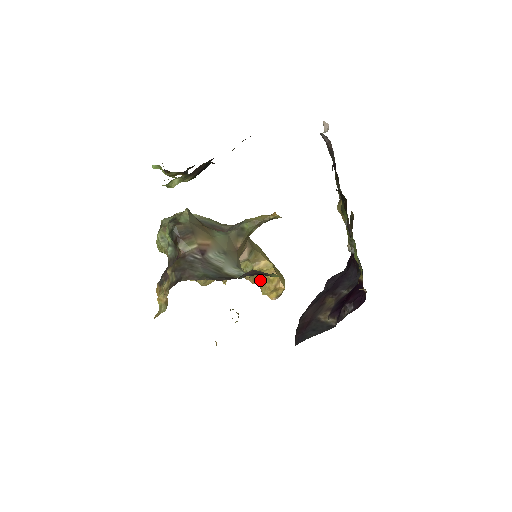
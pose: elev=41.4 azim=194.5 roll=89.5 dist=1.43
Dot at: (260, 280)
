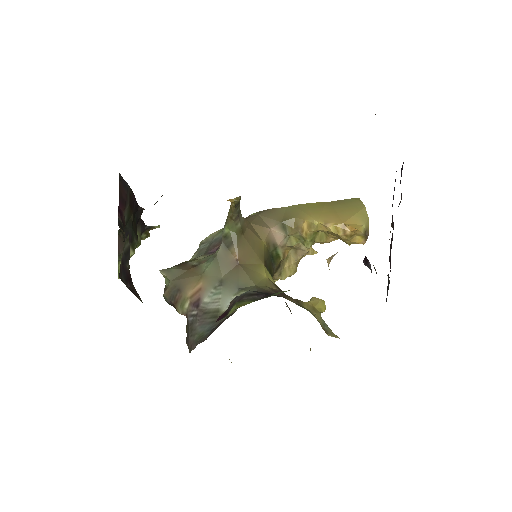
Dot at: (329, 237)
